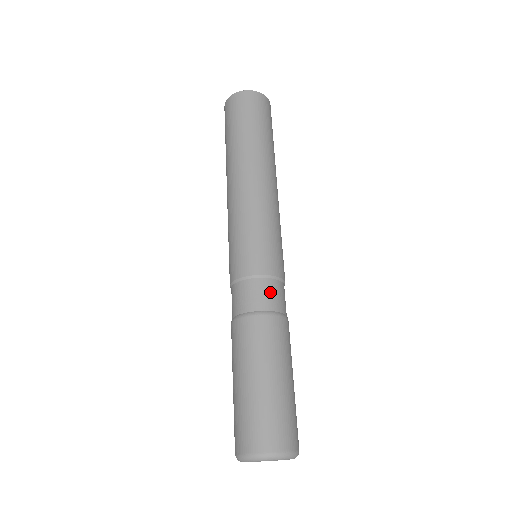
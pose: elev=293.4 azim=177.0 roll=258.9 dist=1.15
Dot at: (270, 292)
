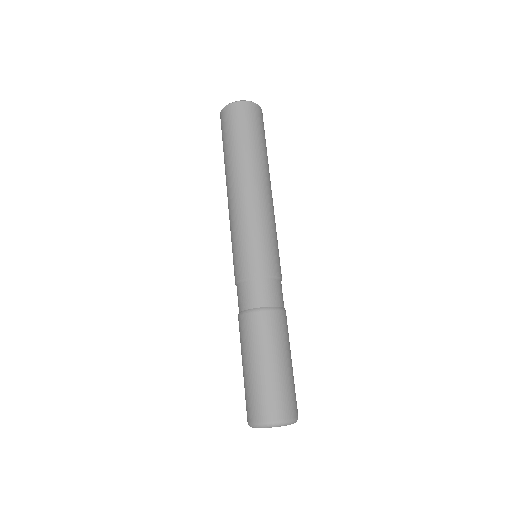
Dot at: (261, 291)
